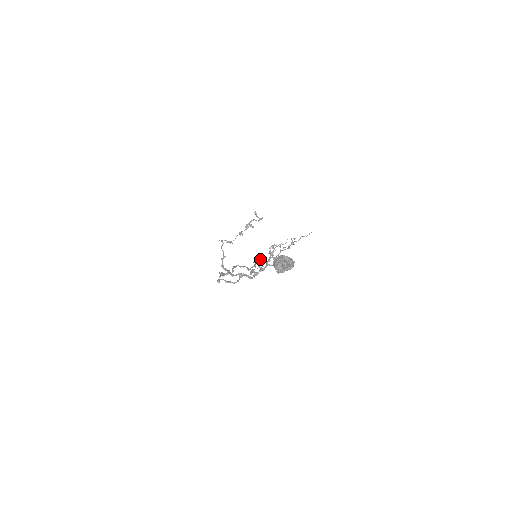
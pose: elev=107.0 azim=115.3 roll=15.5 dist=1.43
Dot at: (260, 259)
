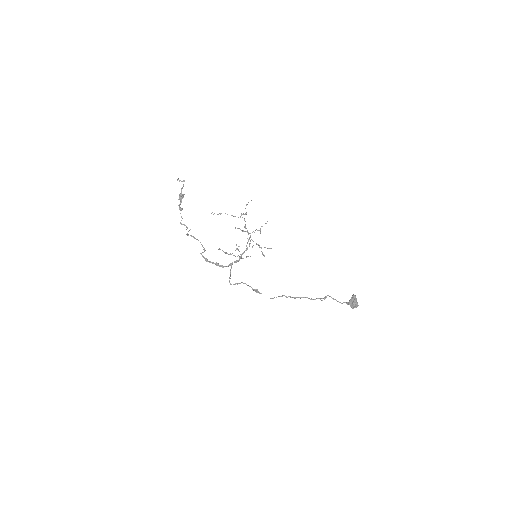
Dot at: occluded
